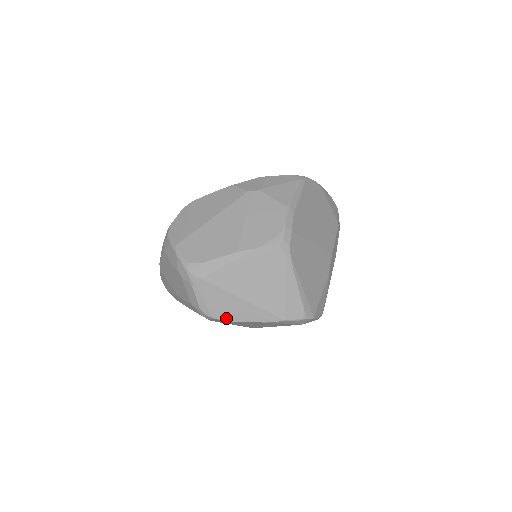
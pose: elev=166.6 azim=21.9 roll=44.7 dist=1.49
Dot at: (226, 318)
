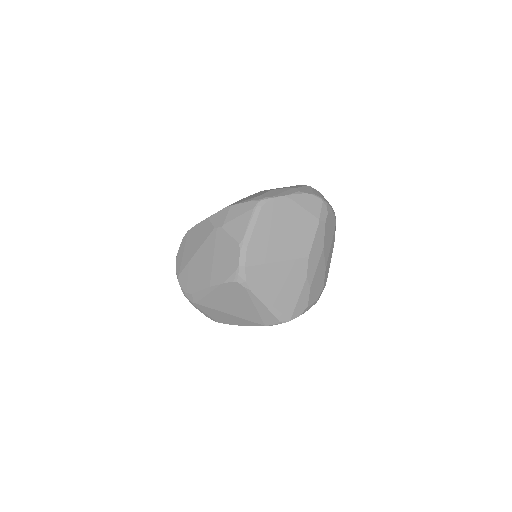
Dot at: (226, 323)
